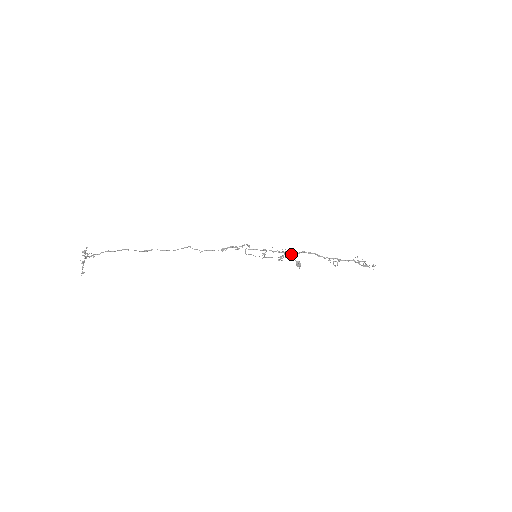
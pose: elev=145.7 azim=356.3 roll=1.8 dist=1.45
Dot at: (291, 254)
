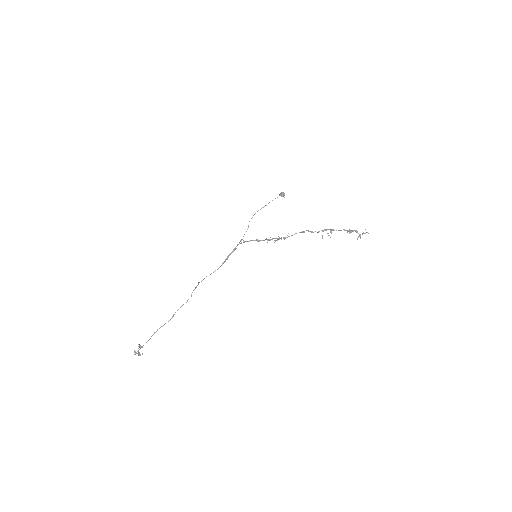
Dot at: occluded
